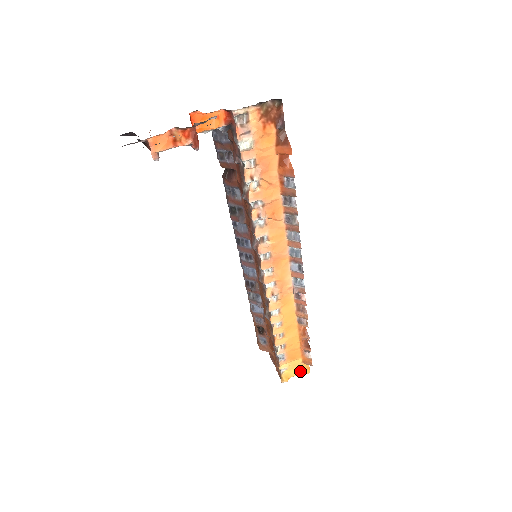
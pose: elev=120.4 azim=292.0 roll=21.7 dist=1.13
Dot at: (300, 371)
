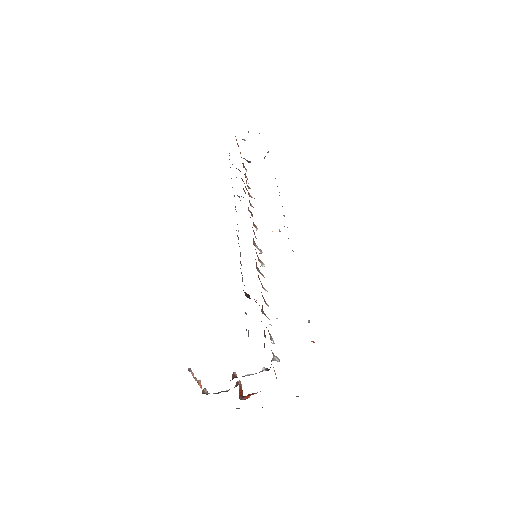
Dot at: occluded
